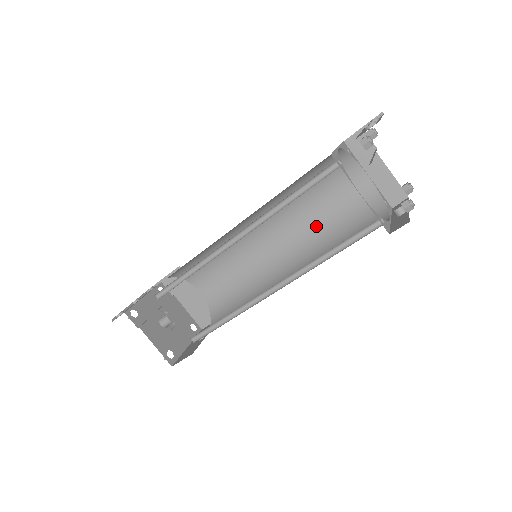
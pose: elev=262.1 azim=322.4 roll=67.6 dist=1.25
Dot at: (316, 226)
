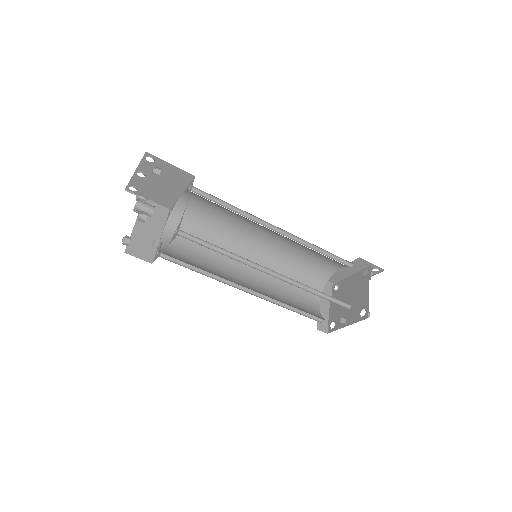
Dot at: (277, 292)
